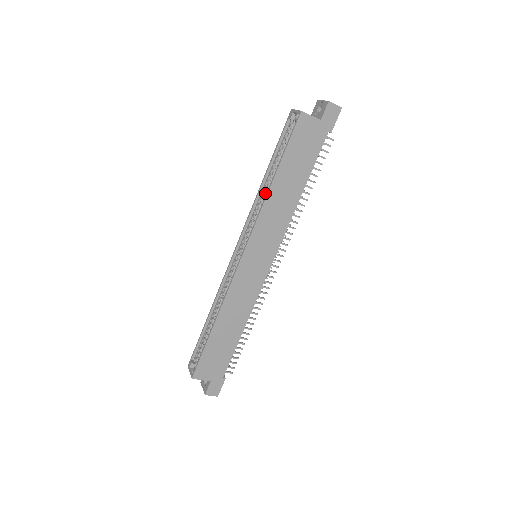
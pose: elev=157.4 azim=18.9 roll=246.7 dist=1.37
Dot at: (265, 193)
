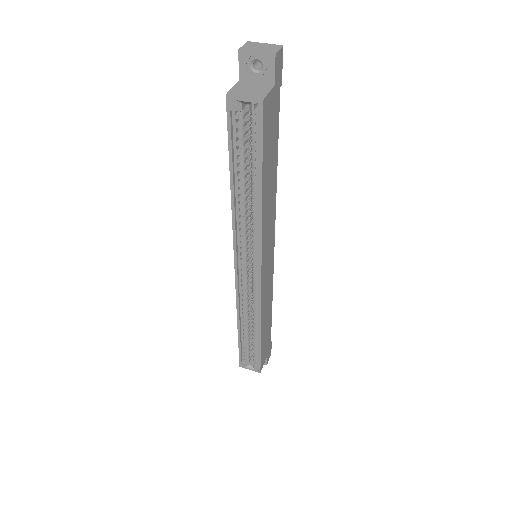
Dot at: (245, 206)
